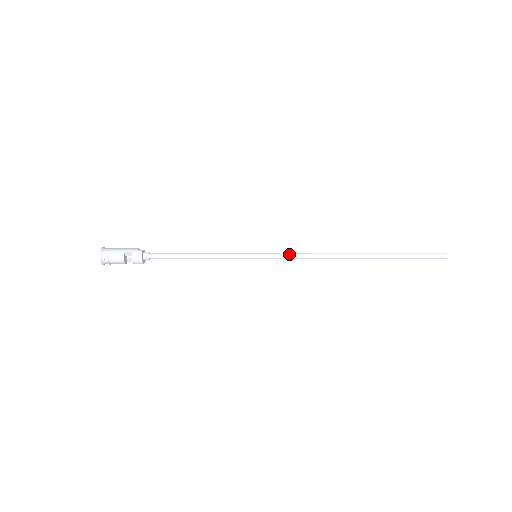
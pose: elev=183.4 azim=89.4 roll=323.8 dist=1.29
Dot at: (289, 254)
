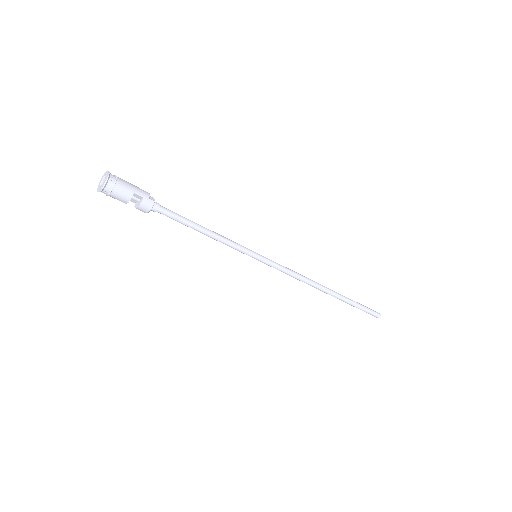
Dot at: (284, 268)
